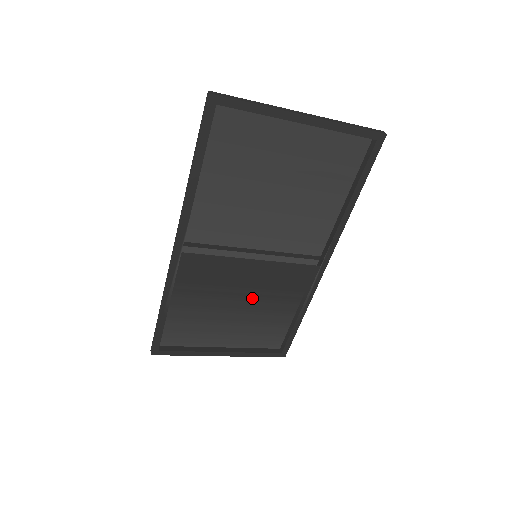
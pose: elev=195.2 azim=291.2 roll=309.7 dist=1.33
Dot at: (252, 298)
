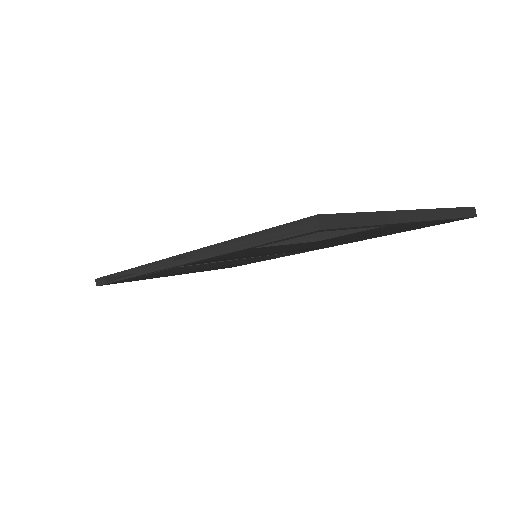
Dot at: occluded
